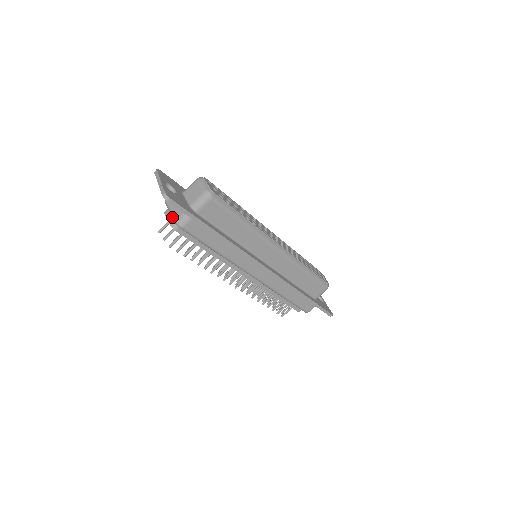
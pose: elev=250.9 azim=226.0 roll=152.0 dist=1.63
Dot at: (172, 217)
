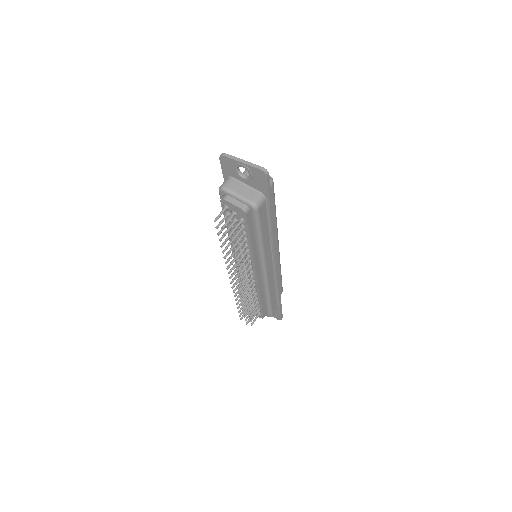
Dot at: (243, 200)
